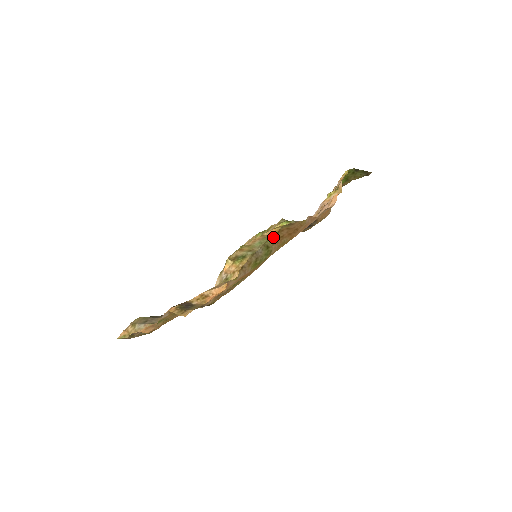
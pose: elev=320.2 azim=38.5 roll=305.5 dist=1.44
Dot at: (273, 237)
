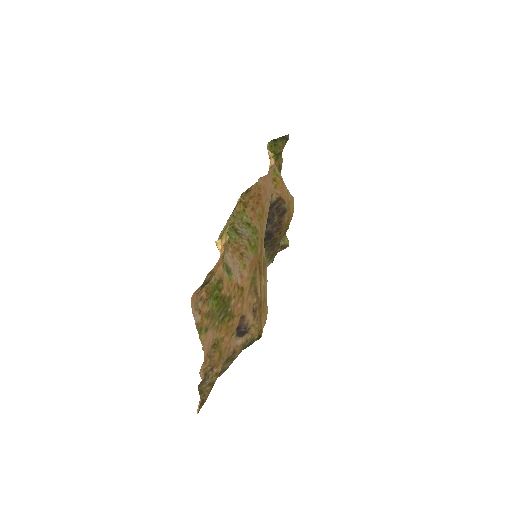
Dot at: (245, 213)
